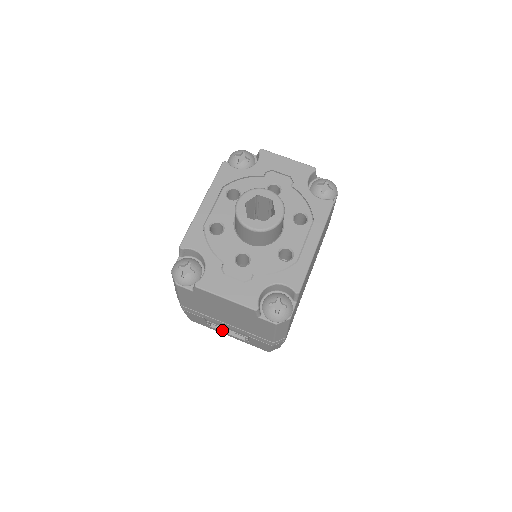
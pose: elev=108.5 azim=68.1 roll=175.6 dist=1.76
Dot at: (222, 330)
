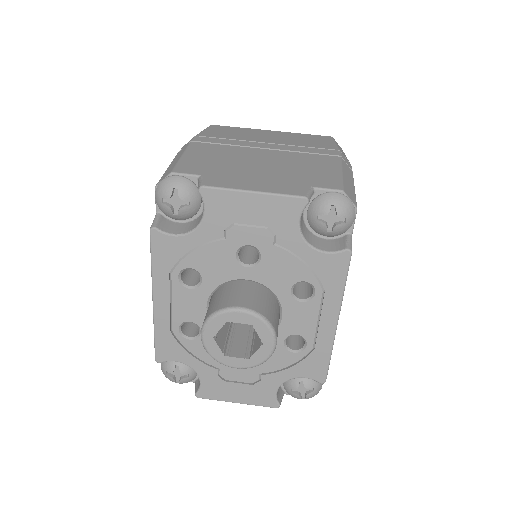
Dot at: occluded
